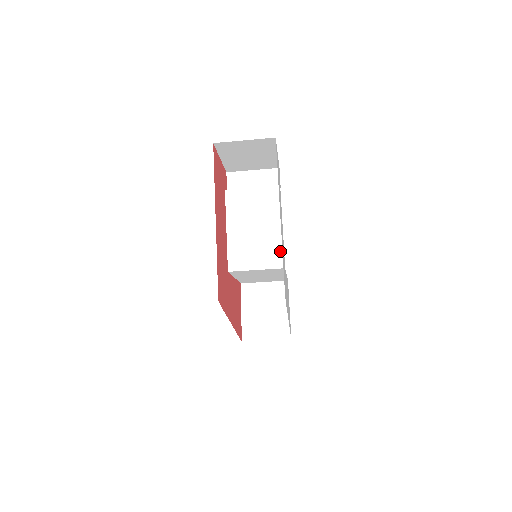
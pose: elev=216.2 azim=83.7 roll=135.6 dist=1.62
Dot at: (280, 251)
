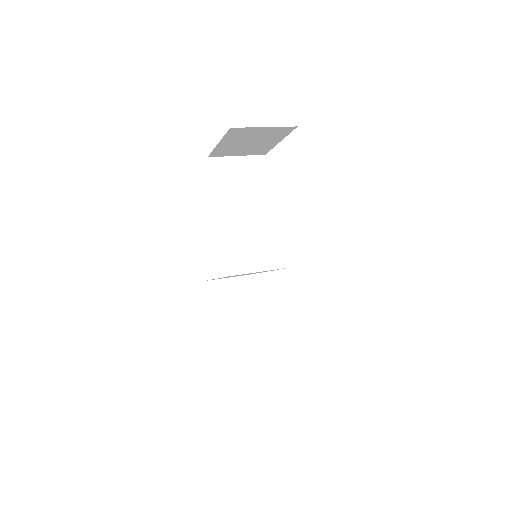
Dot at: (282, 249)
